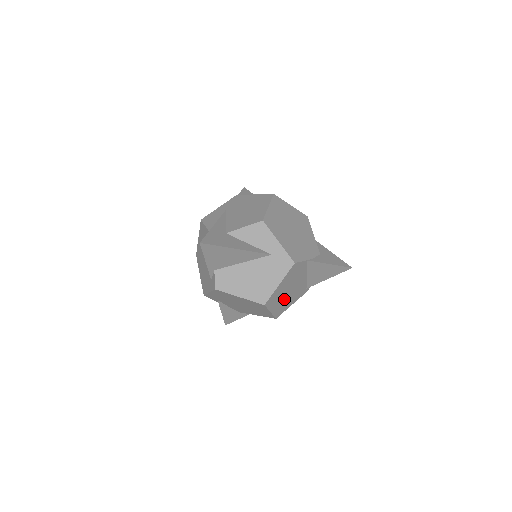
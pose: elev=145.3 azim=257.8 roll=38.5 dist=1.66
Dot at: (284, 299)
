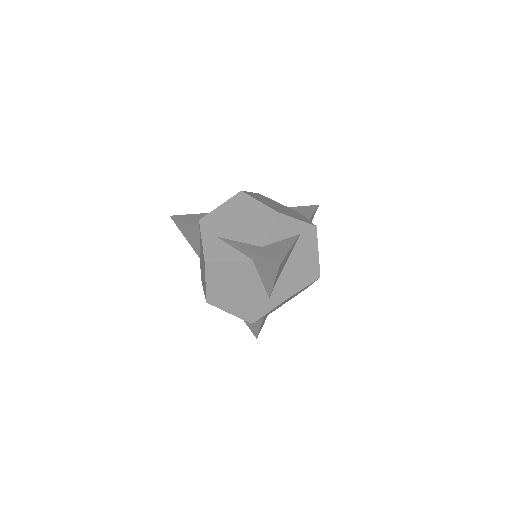
Dot at: occluded
